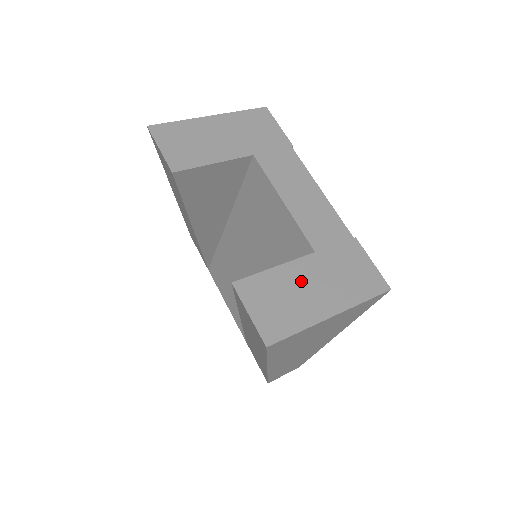
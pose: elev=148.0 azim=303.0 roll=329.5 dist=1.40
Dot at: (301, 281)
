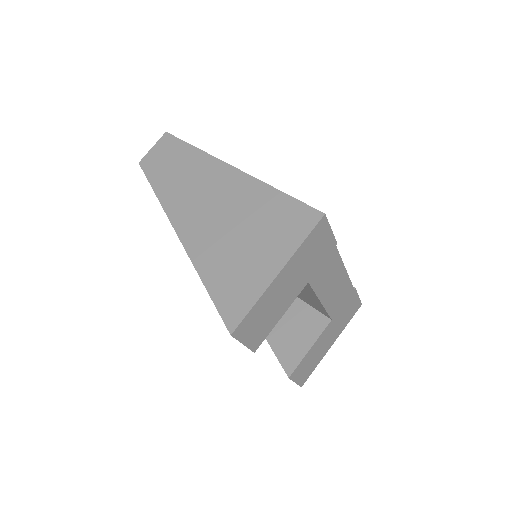
Dot at: (321, 344)
